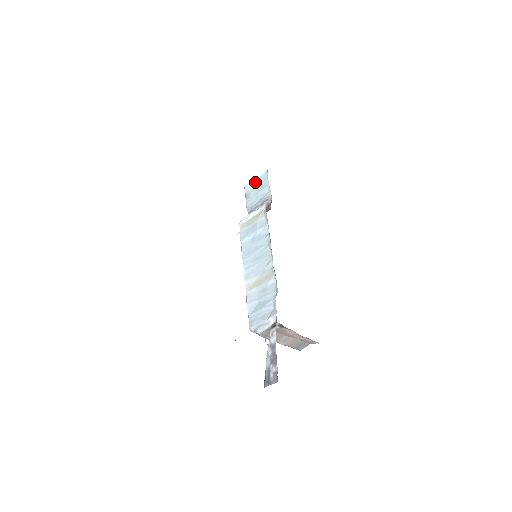
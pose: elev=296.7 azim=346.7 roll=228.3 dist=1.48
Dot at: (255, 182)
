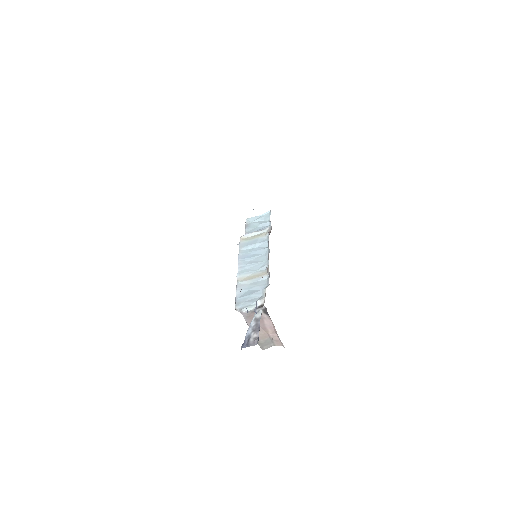
Dot at: (257, 218)
